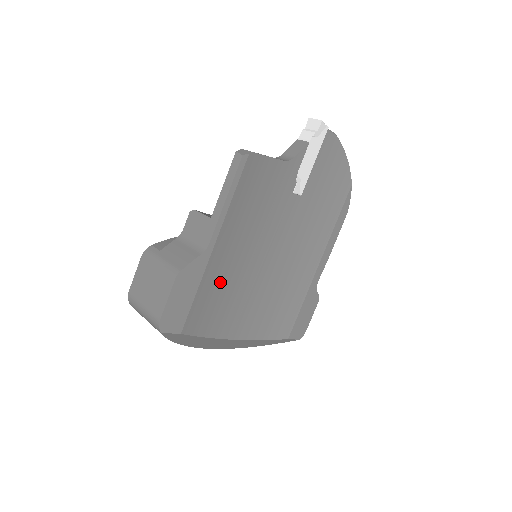
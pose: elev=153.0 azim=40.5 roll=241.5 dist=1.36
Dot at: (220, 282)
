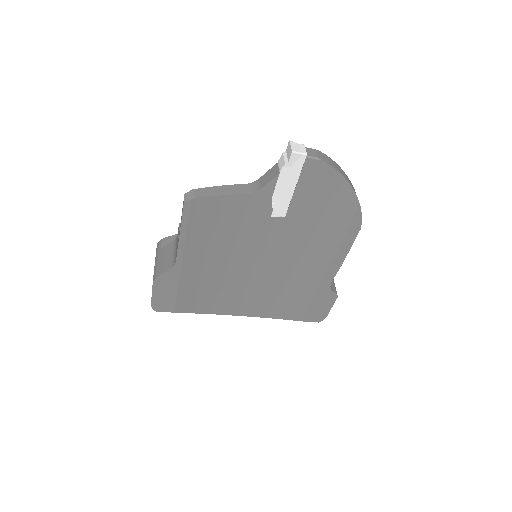
Dot at: (203, 283)
